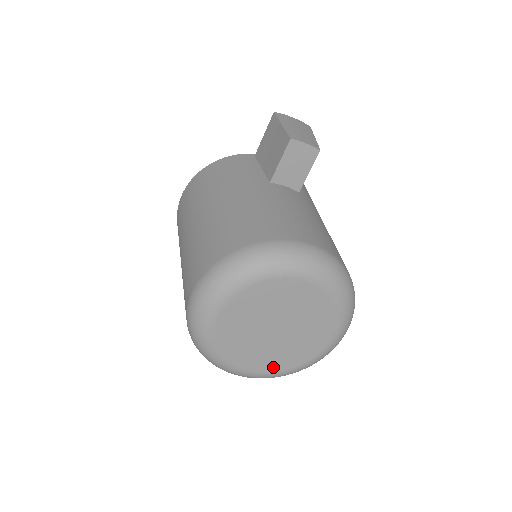
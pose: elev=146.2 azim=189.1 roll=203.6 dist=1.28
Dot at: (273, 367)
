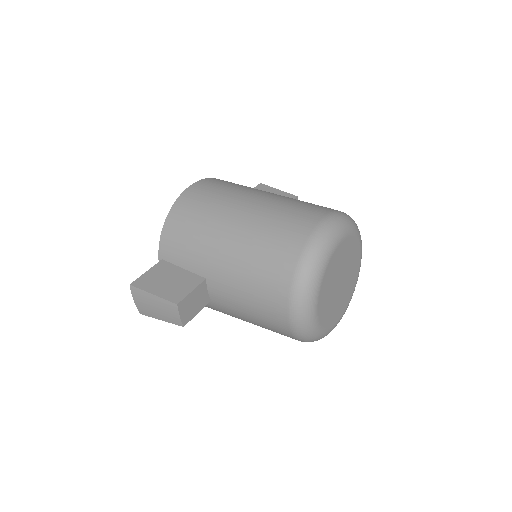
Dot at: (322, 318)
